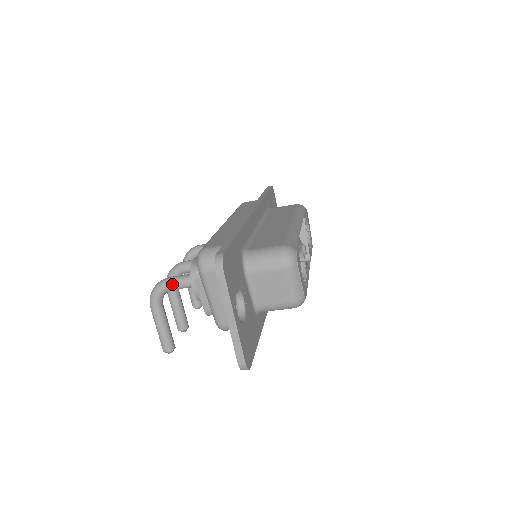
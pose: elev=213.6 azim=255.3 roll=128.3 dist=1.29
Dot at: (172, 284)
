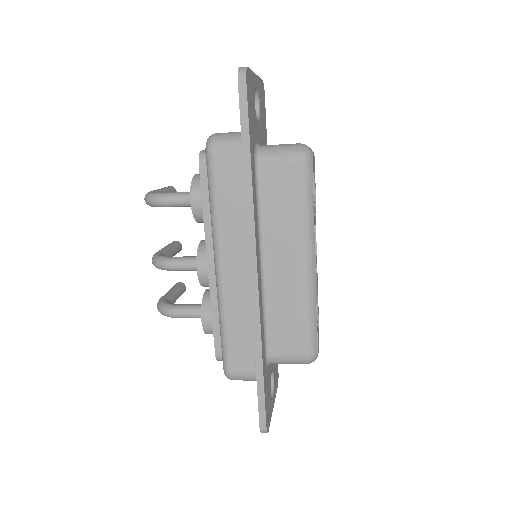
Dot at: occluded
